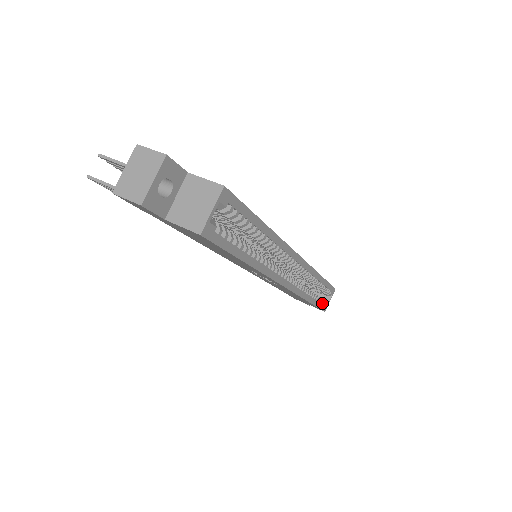
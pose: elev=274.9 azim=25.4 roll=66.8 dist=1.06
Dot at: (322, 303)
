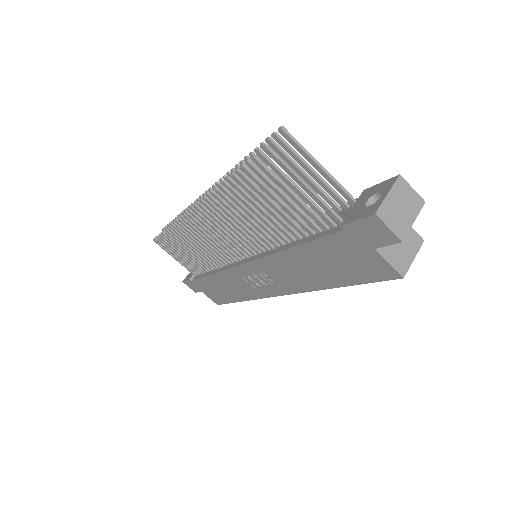
Dot at: occluded
